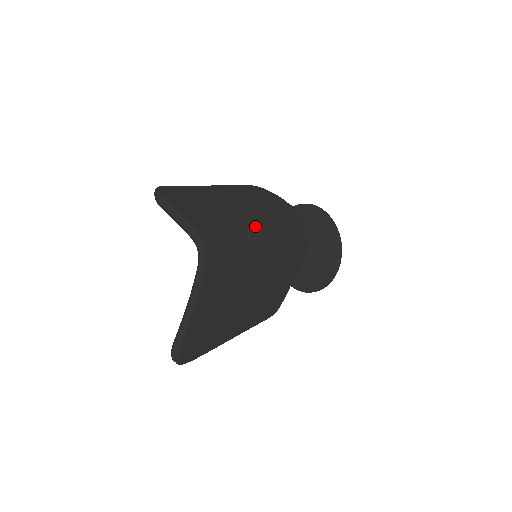
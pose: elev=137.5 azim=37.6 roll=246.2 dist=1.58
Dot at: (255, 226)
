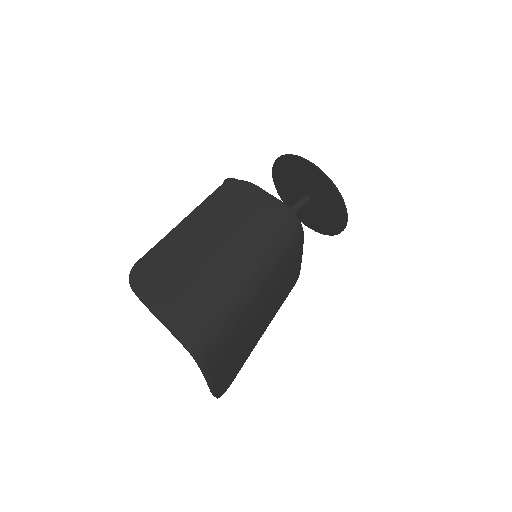
Dot at: (237, 276)
